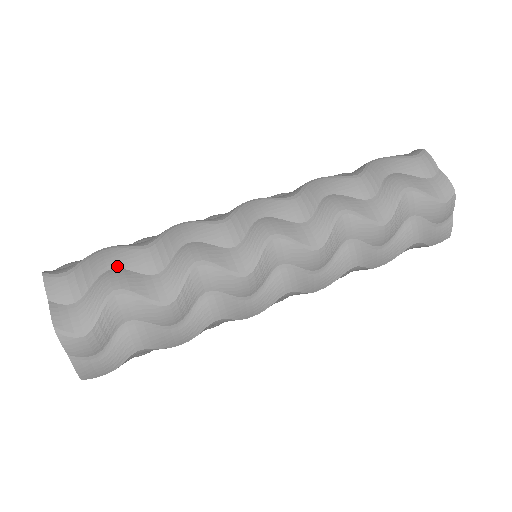
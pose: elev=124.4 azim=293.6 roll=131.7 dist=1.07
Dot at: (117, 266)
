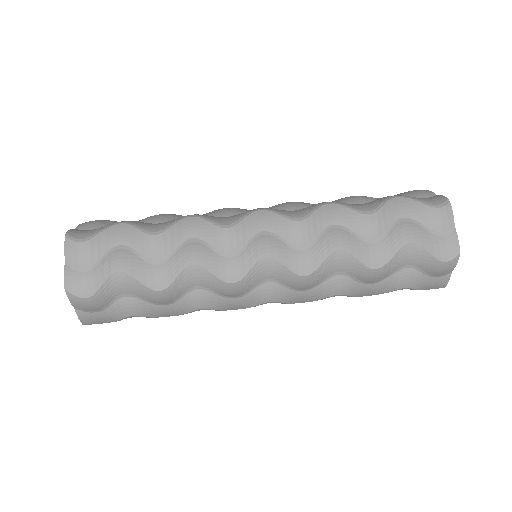
Dot at: occluded
